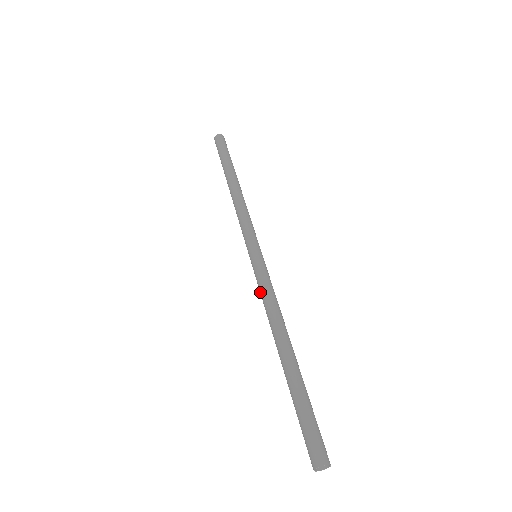
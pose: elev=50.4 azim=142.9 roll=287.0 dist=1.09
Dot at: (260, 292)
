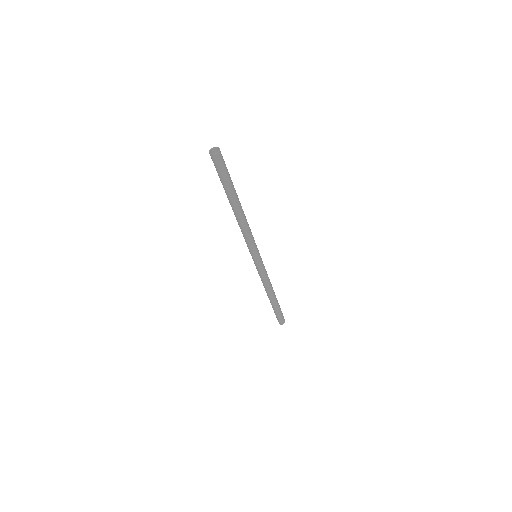
Dot at: occluded
